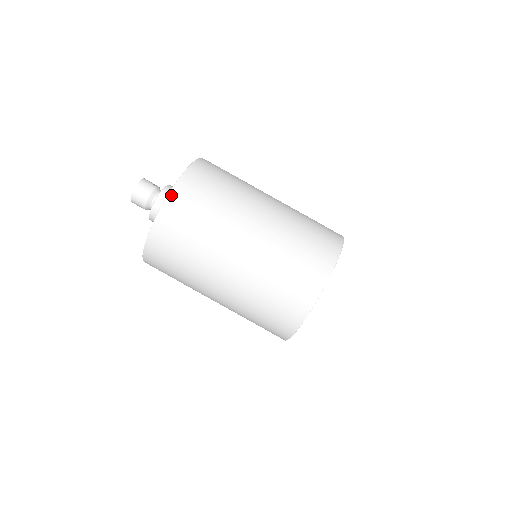
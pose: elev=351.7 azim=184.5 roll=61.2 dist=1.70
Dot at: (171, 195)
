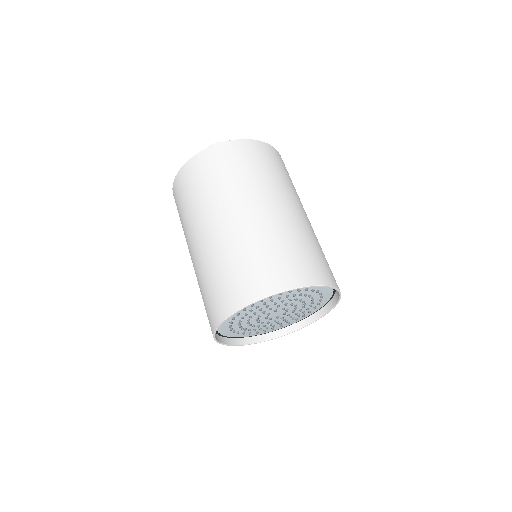
Dot at: (225, 143)
